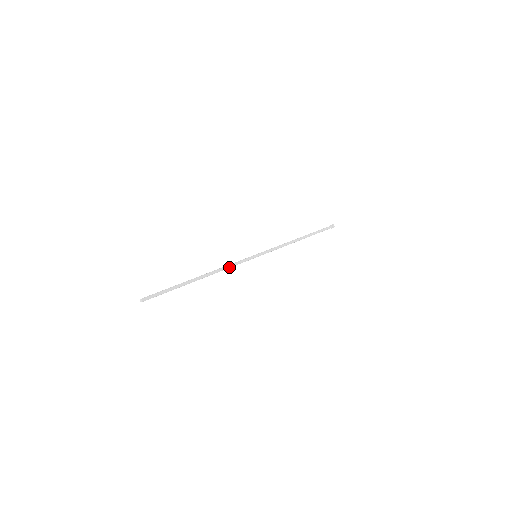
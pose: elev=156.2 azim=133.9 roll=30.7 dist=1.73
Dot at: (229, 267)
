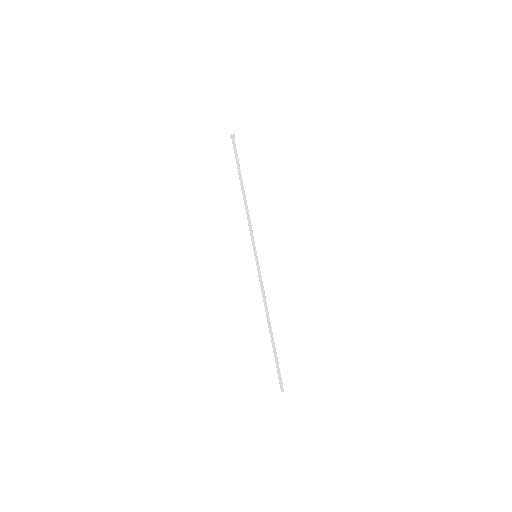
Dot at: (264, 293)
